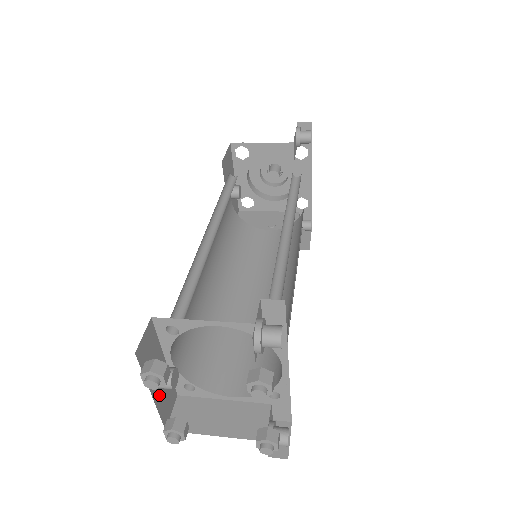
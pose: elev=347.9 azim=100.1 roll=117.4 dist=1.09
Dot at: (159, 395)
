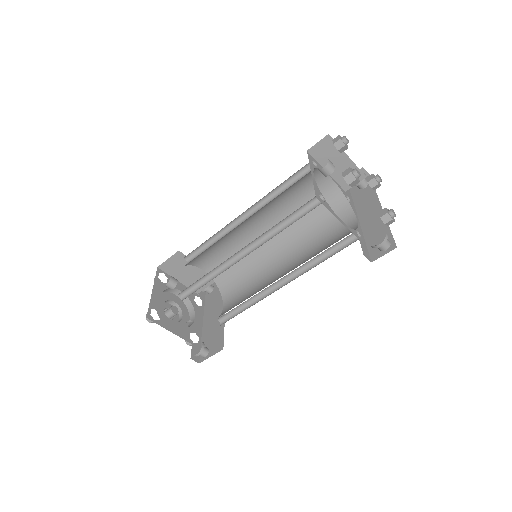
Dot at: occluded
